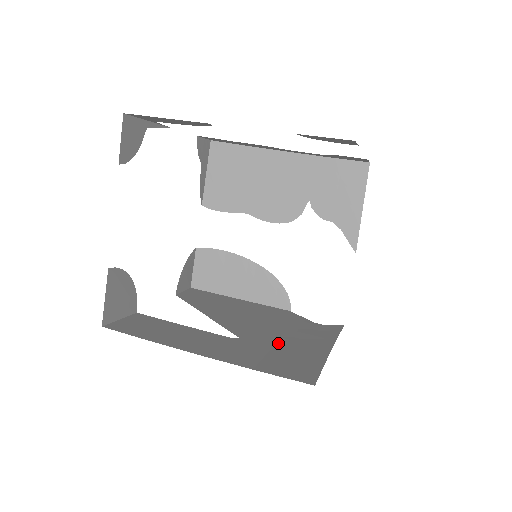
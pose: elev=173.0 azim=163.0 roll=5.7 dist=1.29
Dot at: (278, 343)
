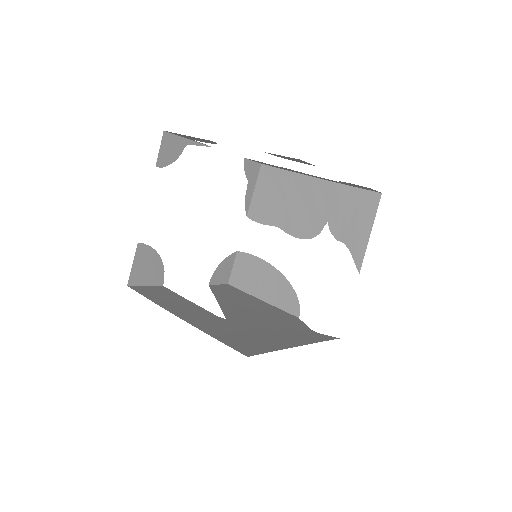
Dot at: (255, 330)
